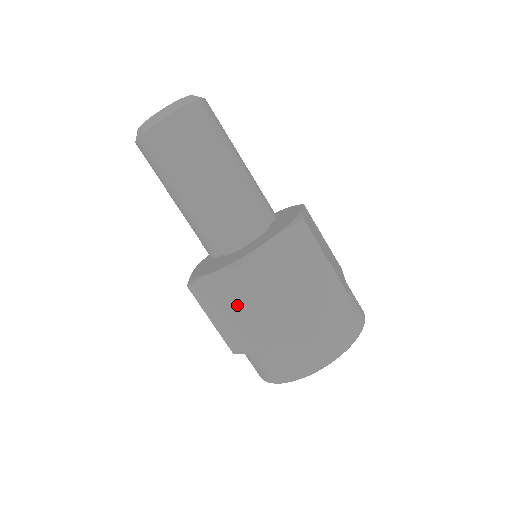
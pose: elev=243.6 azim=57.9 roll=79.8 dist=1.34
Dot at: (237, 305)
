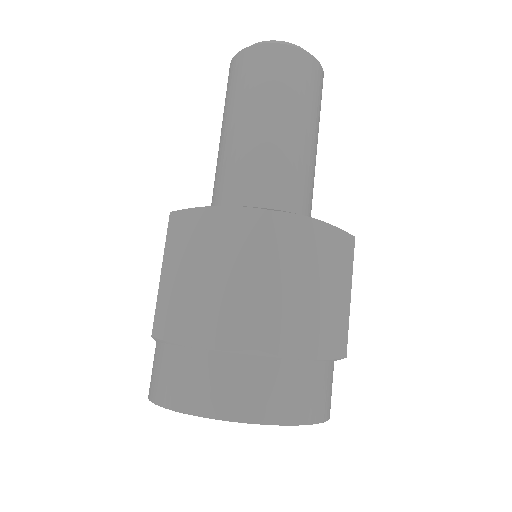
Dot at: (224, 263)
